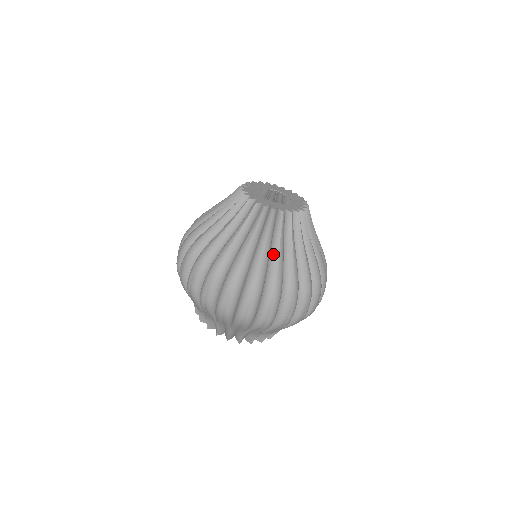
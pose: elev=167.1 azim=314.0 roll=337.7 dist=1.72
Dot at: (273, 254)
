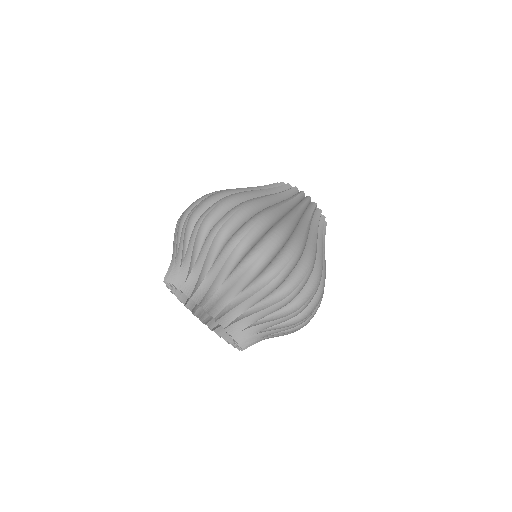
Dot at: (302, 223)
